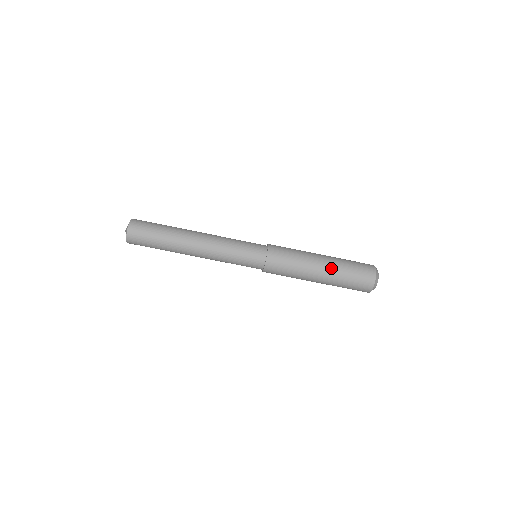
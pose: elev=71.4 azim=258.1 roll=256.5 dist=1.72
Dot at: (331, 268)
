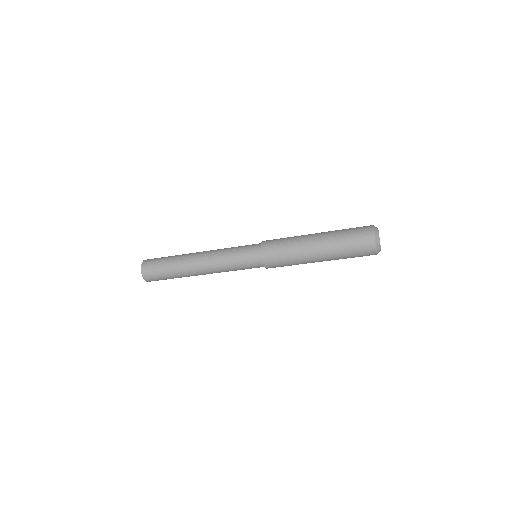
Dot at: (328, 256)
